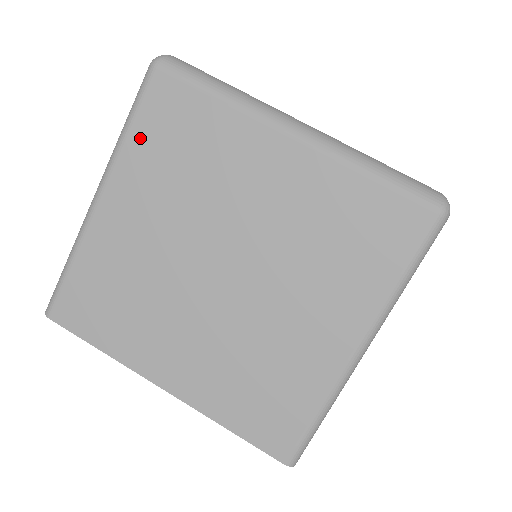
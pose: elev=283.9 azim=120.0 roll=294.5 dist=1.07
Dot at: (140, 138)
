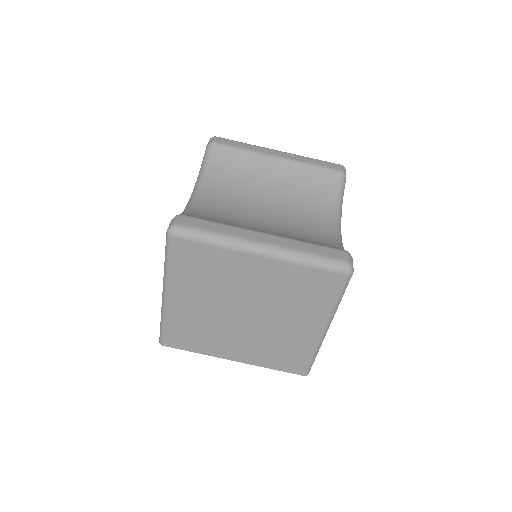
Dot at: (177, 269)
